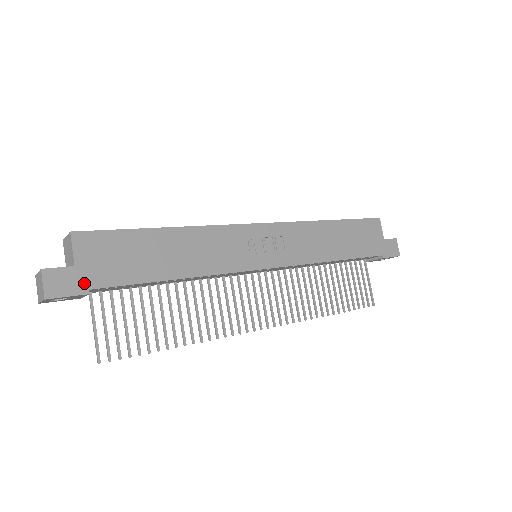
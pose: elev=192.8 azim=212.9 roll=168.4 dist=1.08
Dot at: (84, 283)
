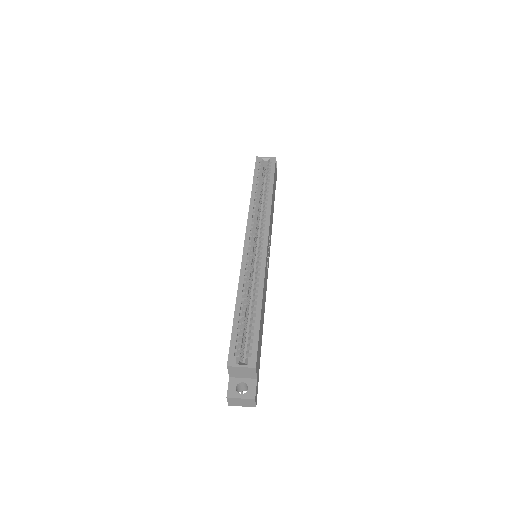
Dot at: (258, 380)
